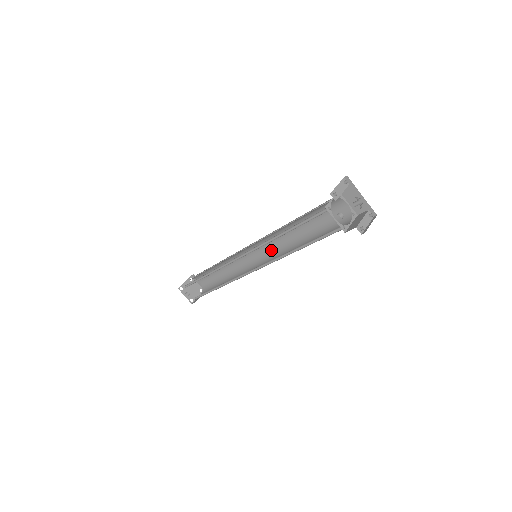
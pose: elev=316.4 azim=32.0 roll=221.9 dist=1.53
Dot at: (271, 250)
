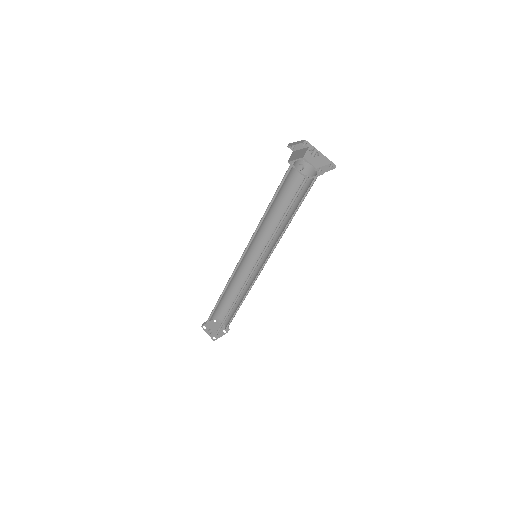
Dot at: (269, 249)
